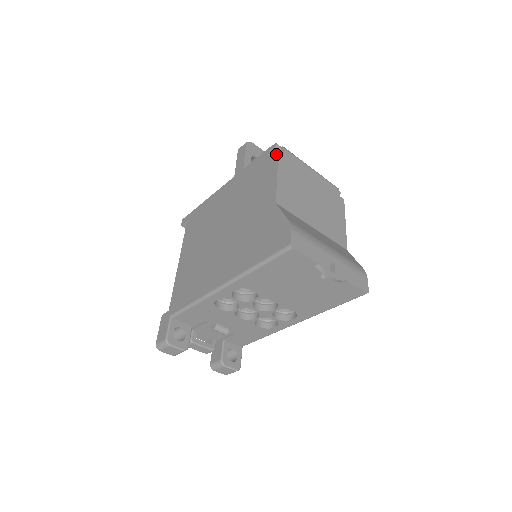
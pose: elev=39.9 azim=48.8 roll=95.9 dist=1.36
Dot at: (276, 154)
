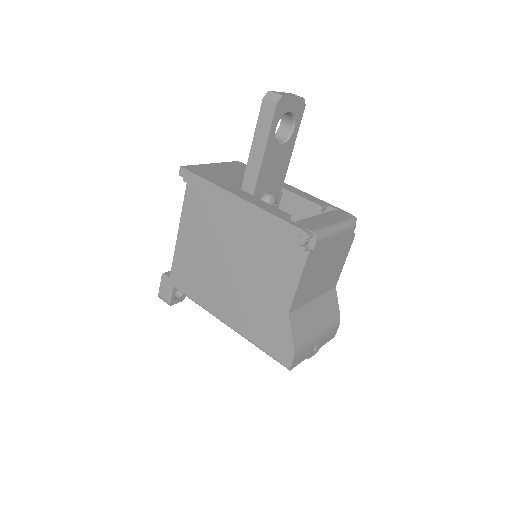
Dot at: (305, 254)
